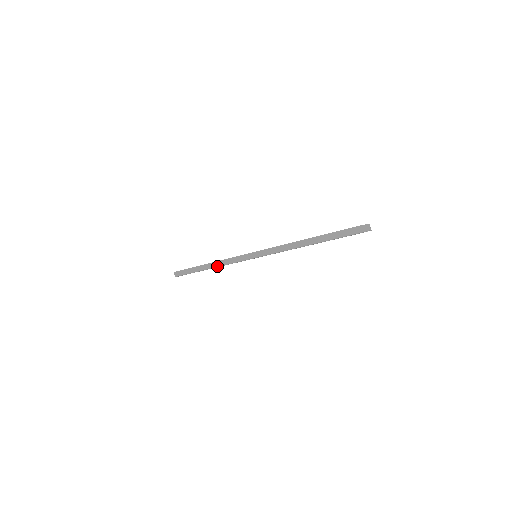
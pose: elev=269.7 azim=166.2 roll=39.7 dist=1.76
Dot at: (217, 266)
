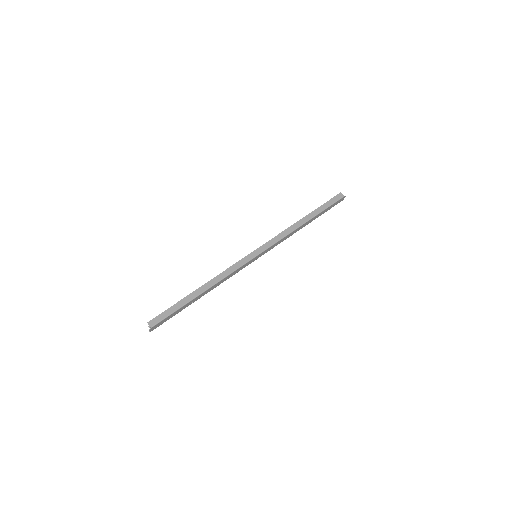
Dot at: (215, 283)
